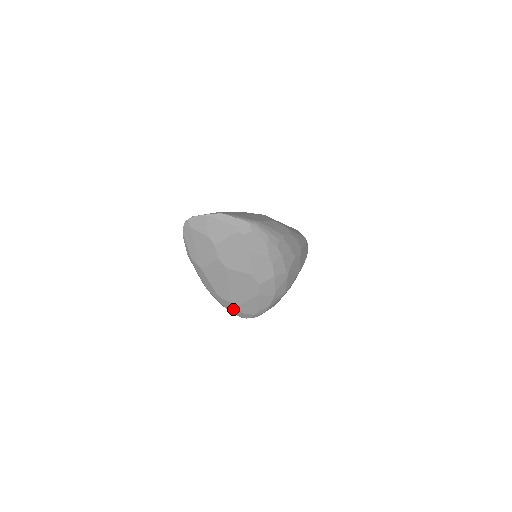
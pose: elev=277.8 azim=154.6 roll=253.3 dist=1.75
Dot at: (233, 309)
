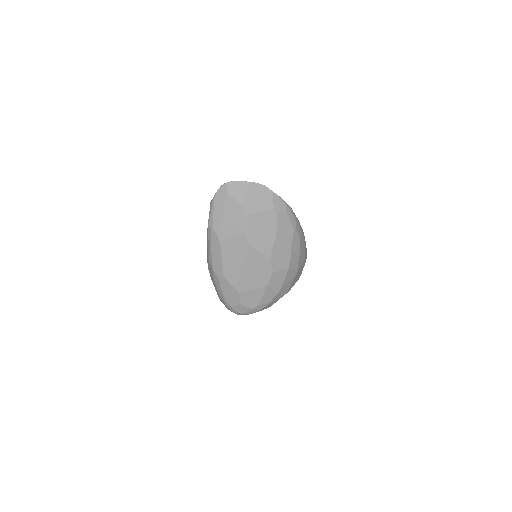
Dot at: (232, 298)
